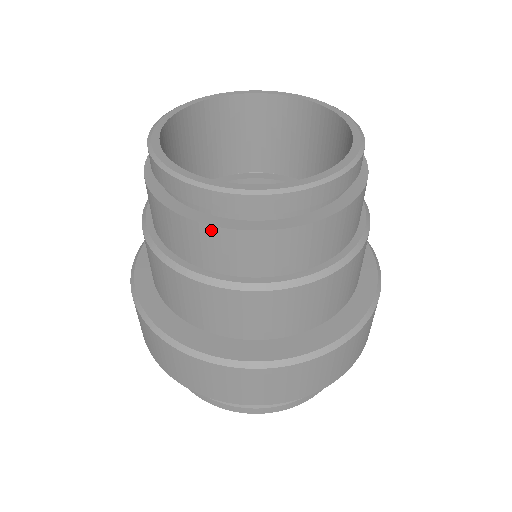
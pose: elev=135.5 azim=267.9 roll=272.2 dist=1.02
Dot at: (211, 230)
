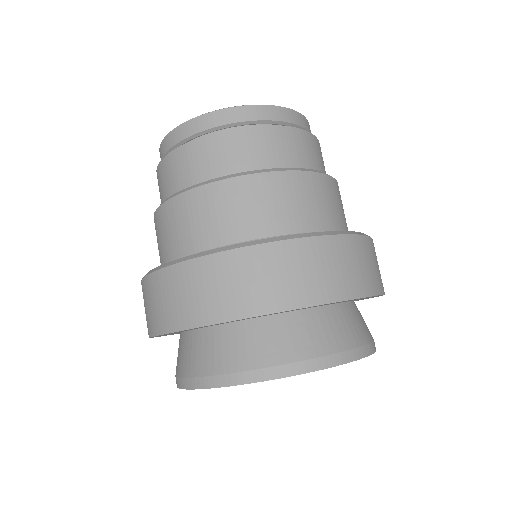
Dot at: (226, 134)
